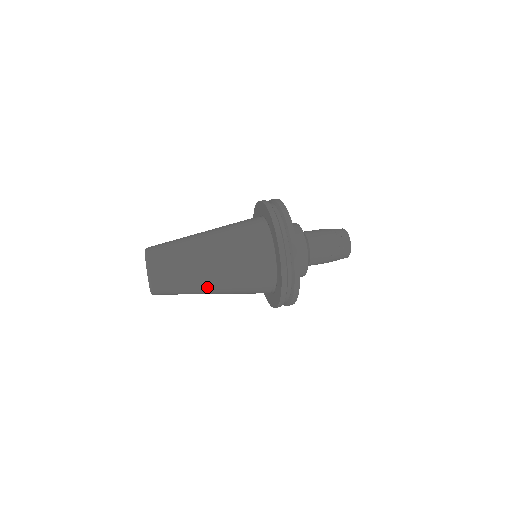
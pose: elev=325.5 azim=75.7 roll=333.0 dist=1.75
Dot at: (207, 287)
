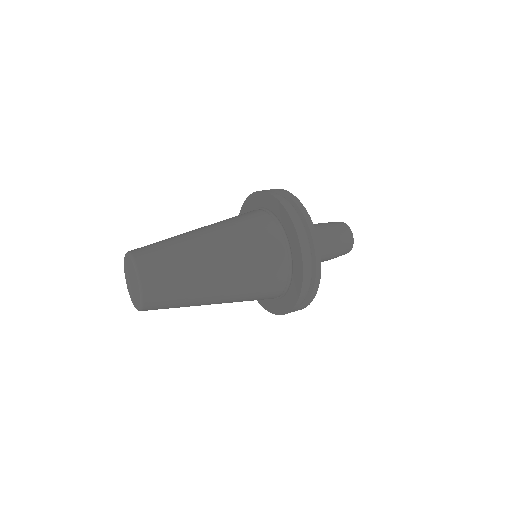
Dot at: (208, 255)
